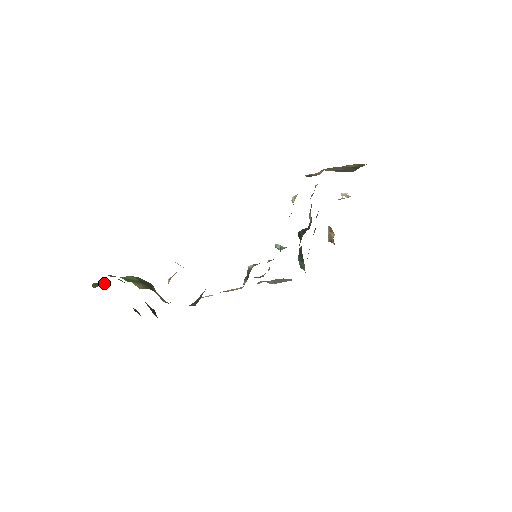
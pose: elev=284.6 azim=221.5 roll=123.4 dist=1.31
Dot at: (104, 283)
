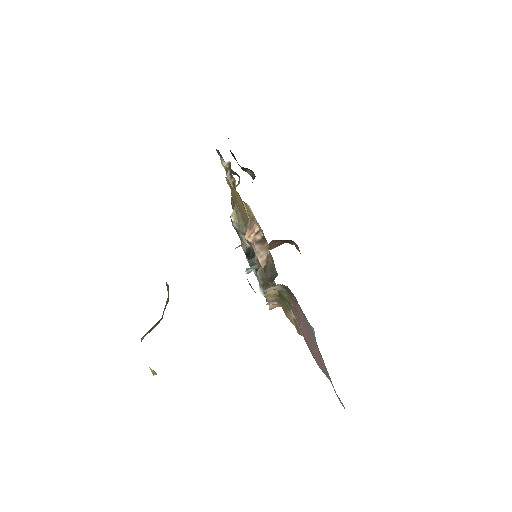
Dot at: occluded
